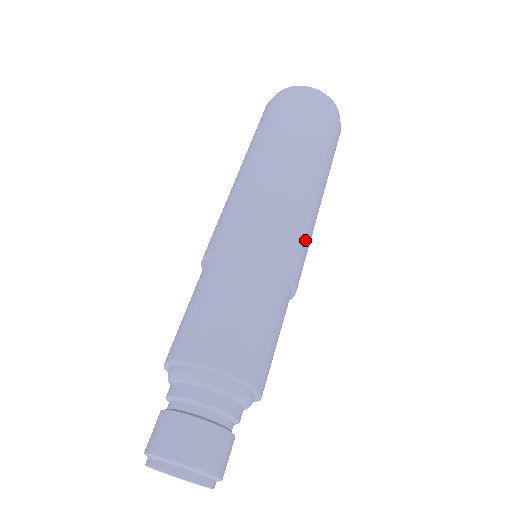
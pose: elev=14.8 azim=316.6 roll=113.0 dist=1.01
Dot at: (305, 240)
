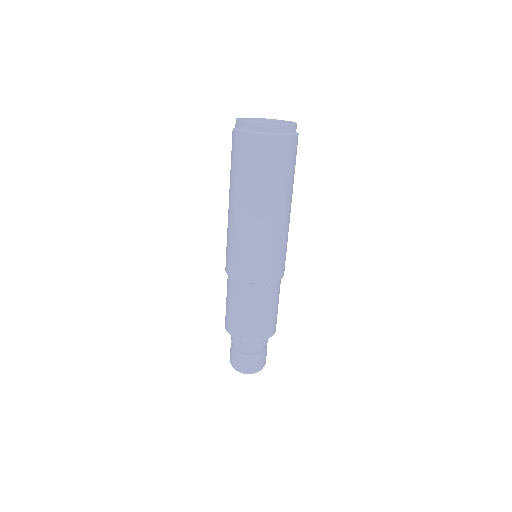
Dot at: occluded
